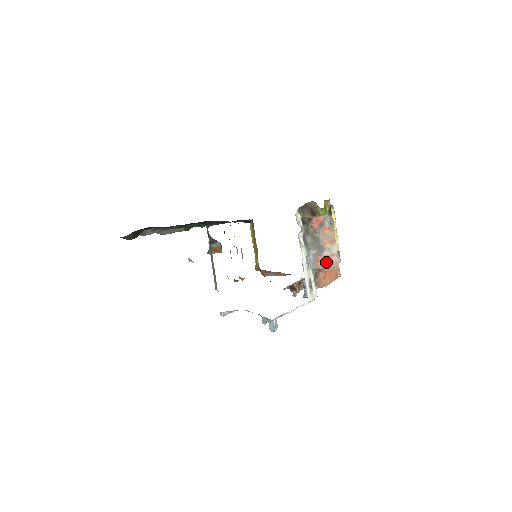
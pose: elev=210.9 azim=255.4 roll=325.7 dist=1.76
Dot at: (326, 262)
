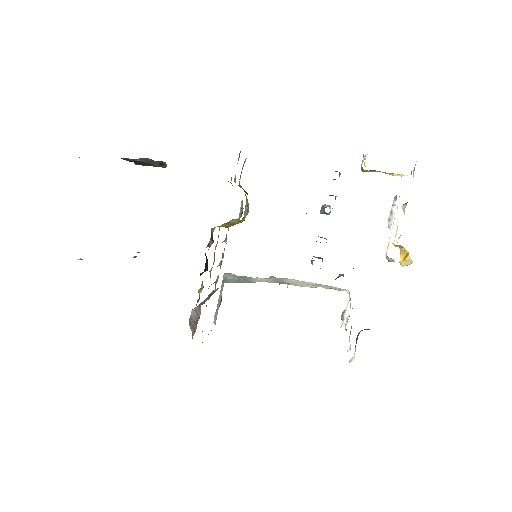
Dot at: occluded
